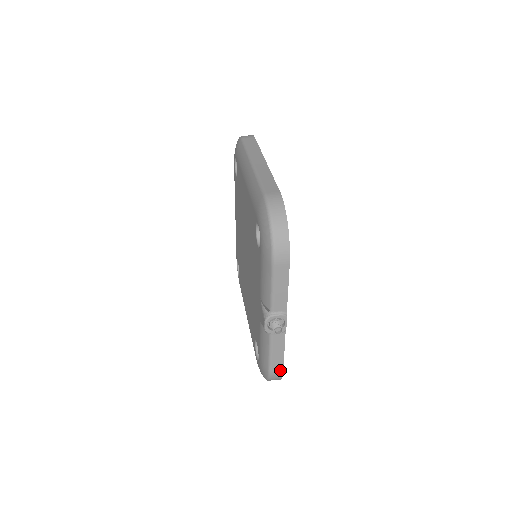
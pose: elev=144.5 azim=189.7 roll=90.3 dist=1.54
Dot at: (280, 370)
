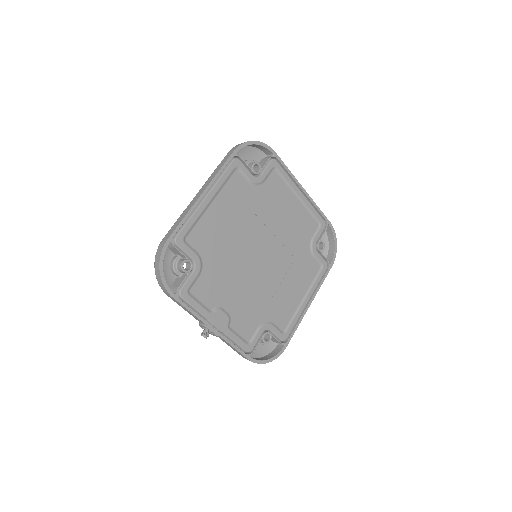
Dot at: (247, 359)
